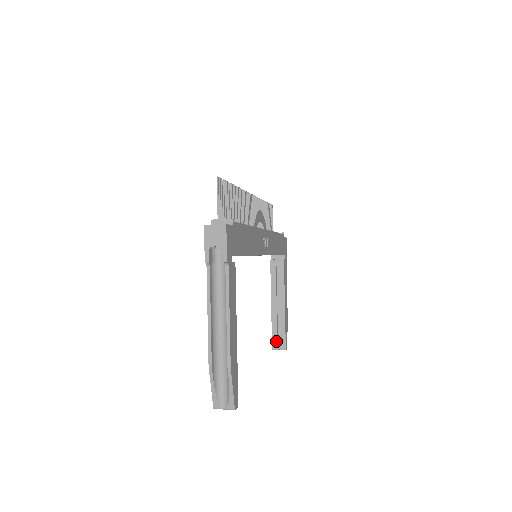
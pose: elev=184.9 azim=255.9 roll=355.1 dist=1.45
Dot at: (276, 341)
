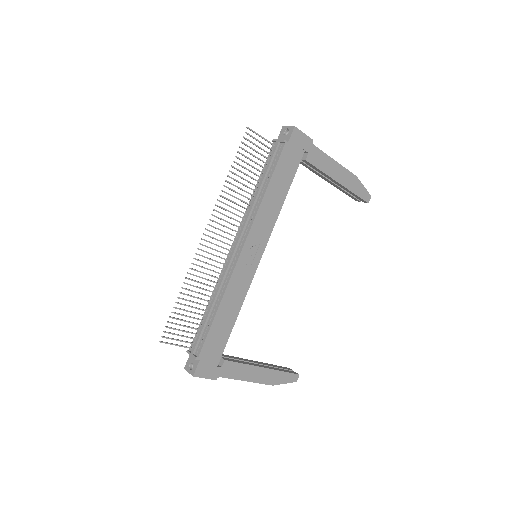
Dot at: (355, 198)
